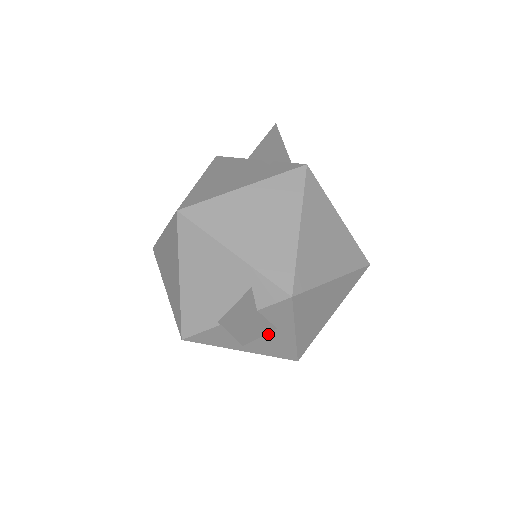
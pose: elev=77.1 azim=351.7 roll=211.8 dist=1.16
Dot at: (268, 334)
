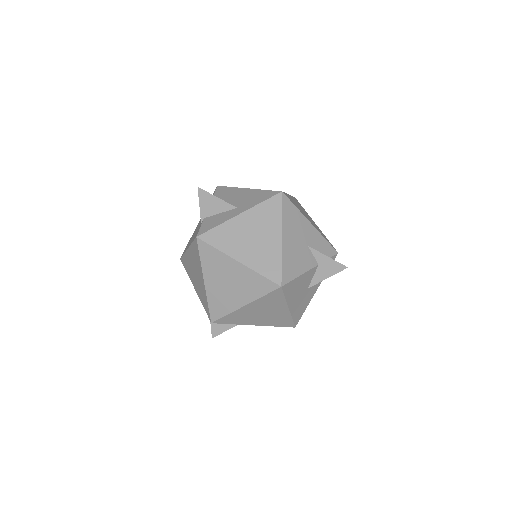
Dot at: occluded
